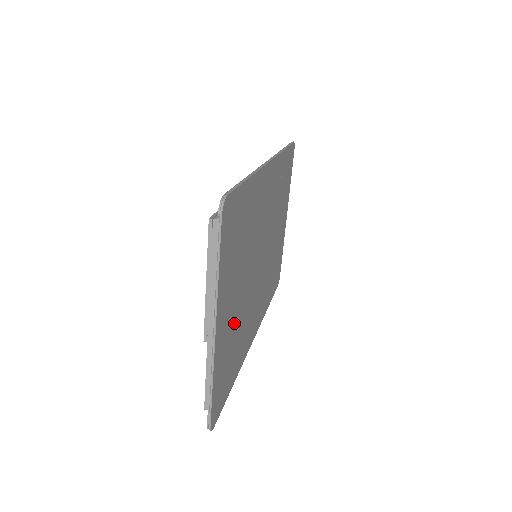
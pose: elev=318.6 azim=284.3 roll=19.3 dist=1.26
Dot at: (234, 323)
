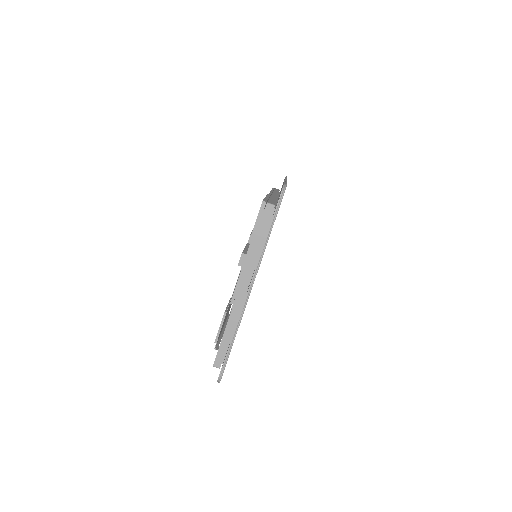
Dot at: occluded
